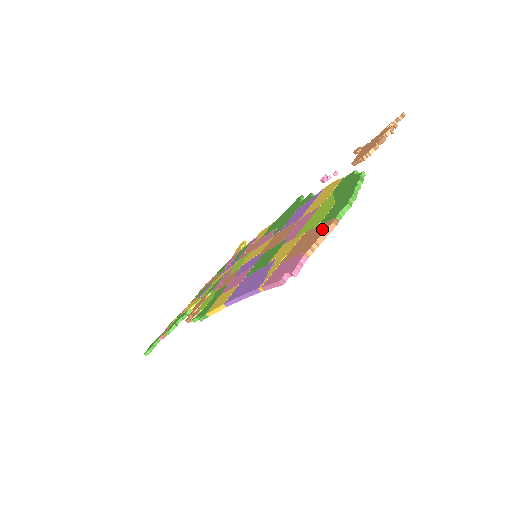
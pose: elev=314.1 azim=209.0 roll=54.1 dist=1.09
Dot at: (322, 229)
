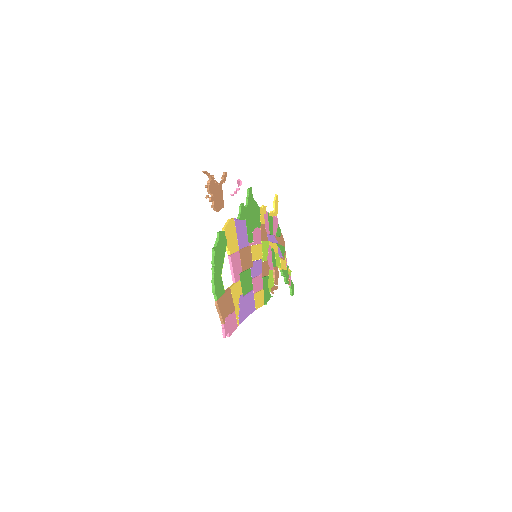
Dot at: occluded
